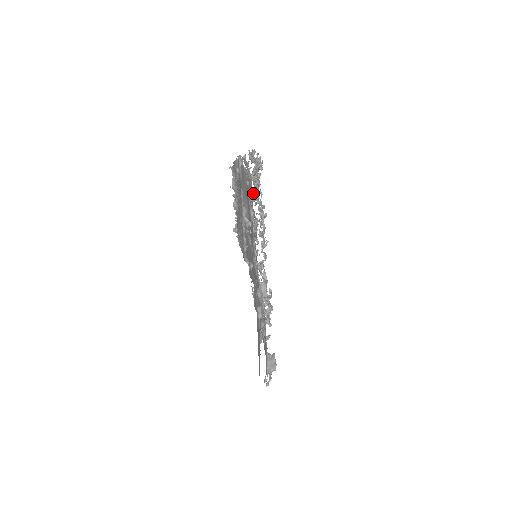
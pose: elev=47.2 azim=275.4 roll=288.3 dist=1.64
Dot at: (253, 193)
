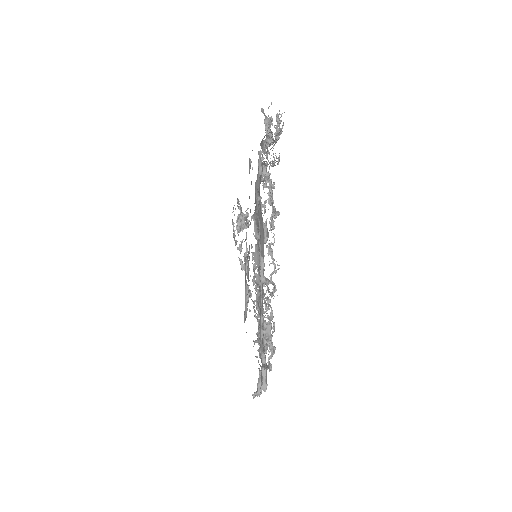
Dot at: occluded
